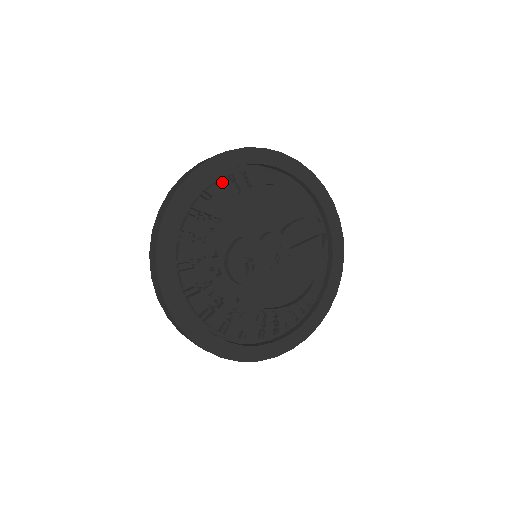
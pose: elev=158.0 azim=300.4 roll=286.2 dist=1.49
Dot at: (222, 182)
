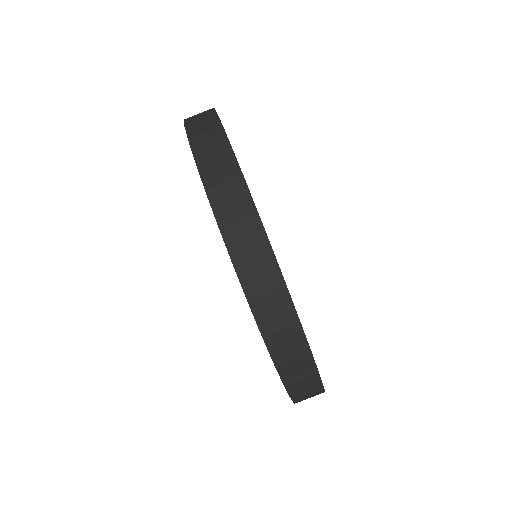
Dot at: occluded
